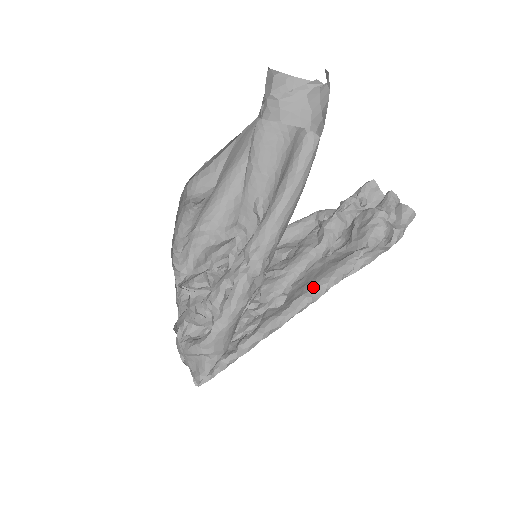
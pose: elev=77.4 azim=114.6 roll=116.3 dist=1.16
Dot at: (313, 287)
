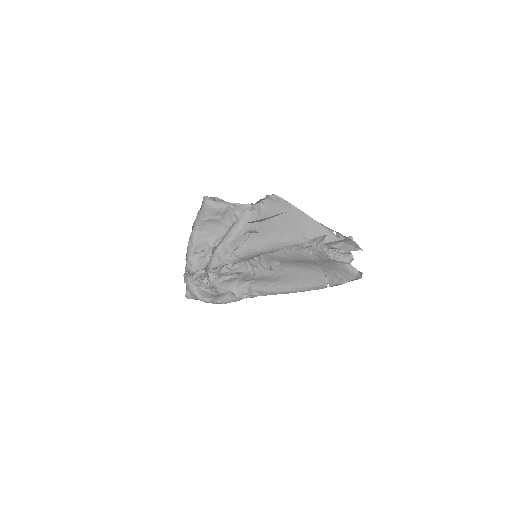
Dot at: occluded
